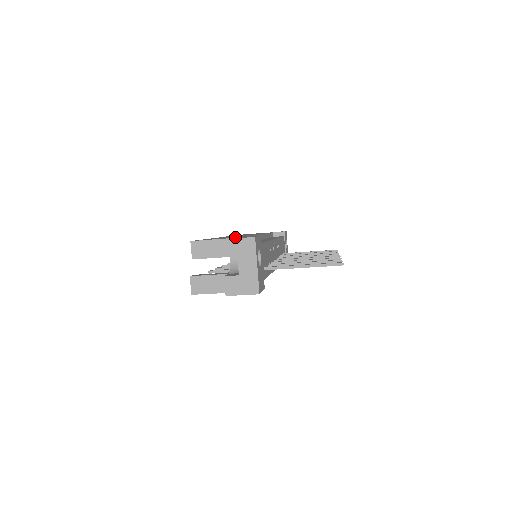
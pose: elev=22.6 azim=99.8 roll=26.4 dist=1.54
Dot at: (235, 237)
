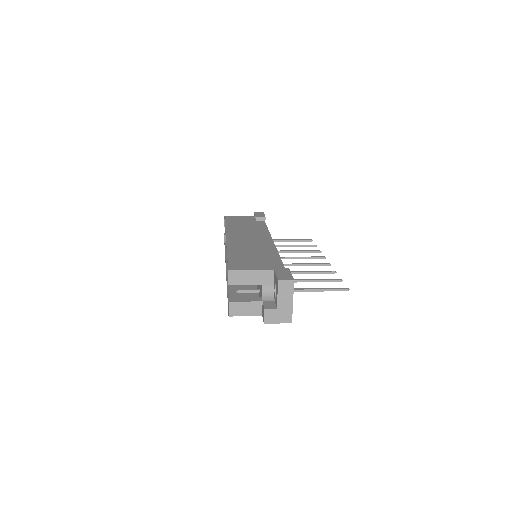
Dot at: (263, 264)
